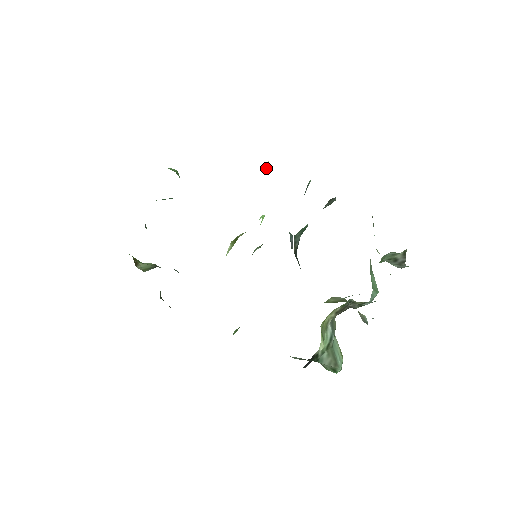
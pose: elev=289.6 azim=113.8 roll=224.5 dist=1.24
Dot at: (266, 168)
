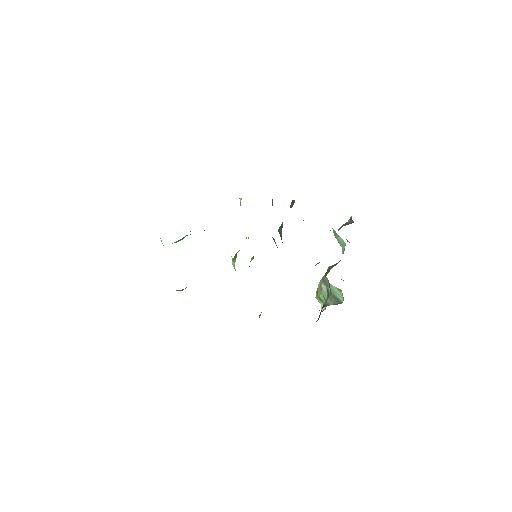
Dot at: (240, 201)
